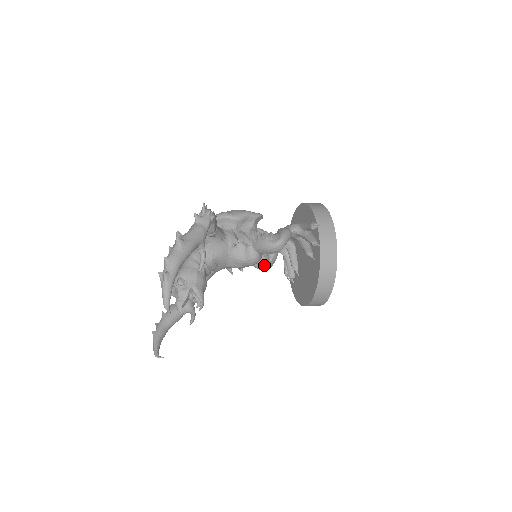
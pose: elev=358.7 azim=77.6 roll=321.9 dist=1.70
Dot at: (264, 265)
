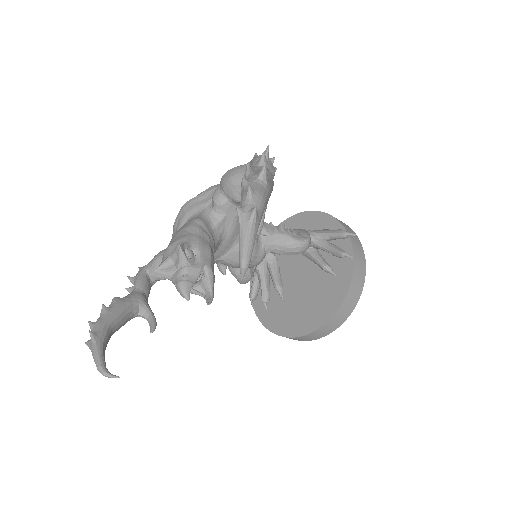
Dot at: (248, 274)
